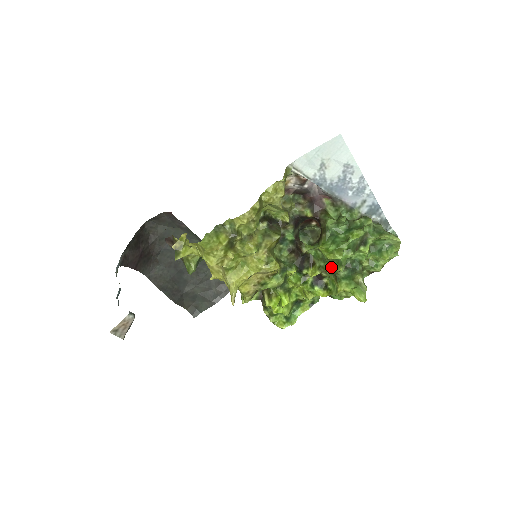
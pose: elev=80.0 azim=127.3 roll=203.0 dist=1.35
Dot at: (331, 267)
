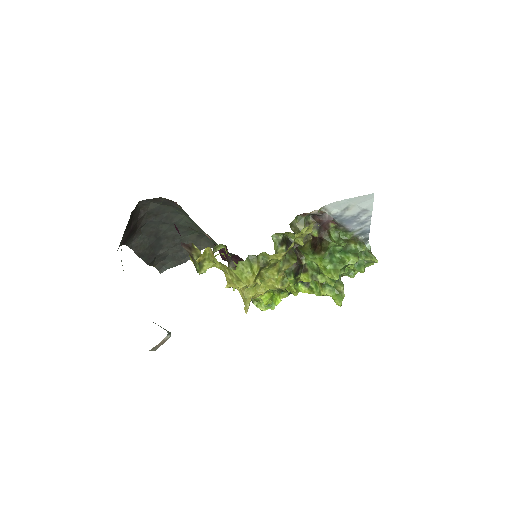
Dot at: (323, 279)
